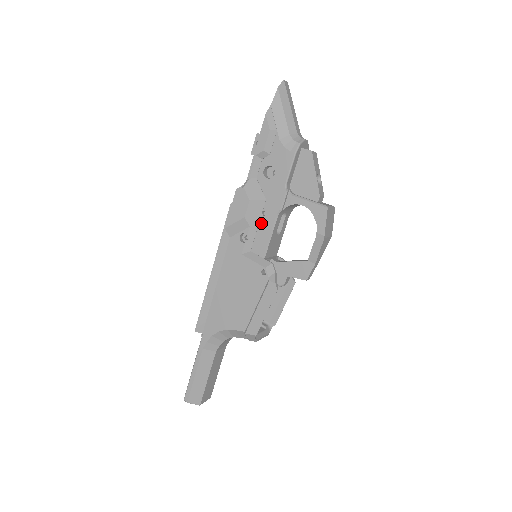
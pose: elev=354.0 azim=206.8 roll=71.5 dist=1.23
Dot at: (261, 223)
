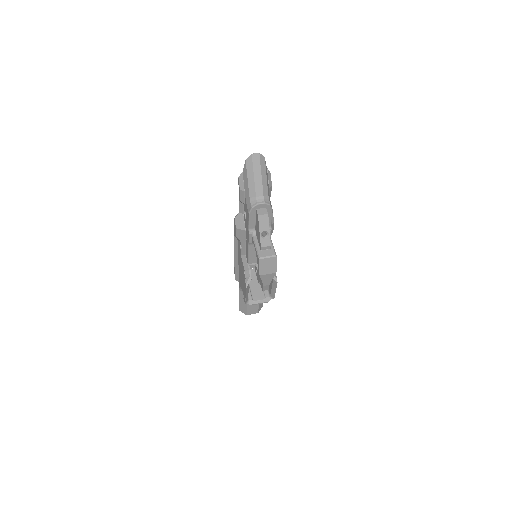
Dot at: (246, 243)
